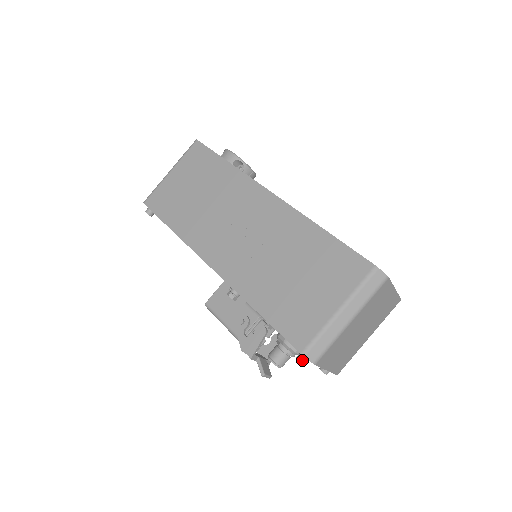
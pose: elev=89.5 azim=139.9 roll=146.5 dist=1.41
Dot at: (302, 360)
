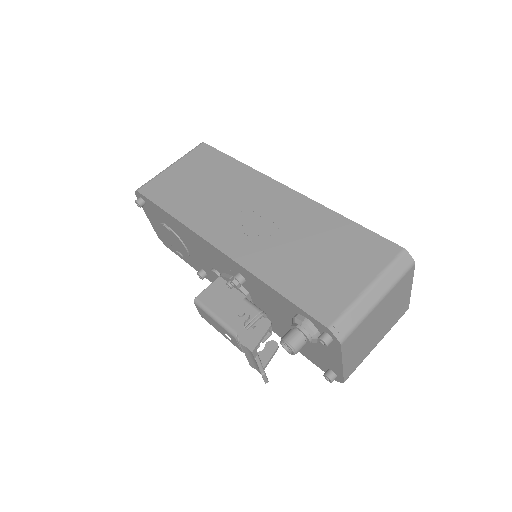
Dot at: (326, 339)
